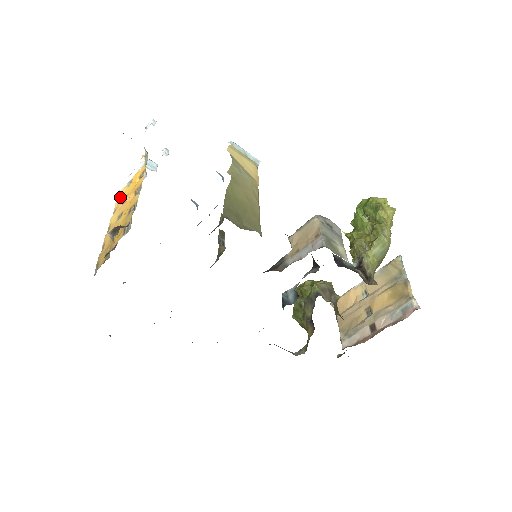
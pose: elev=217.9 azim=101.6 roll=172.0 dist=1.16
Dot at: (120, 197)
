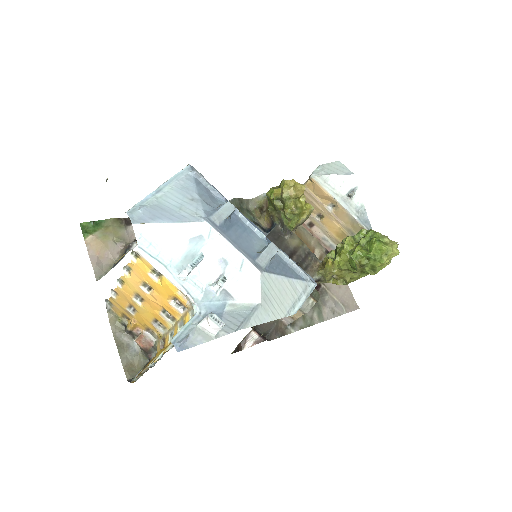
Dot at: (139, 268)
